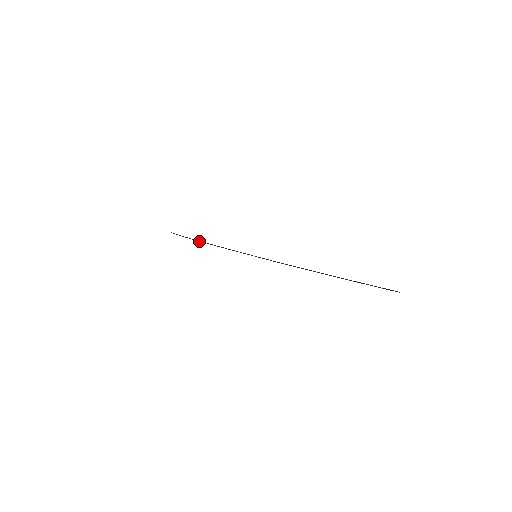
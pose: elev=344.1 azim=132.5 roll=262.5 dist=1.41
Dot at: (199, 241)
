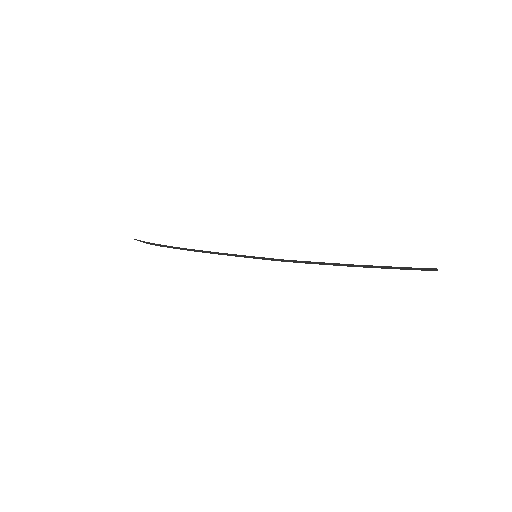
Dot at: (180, 249)
